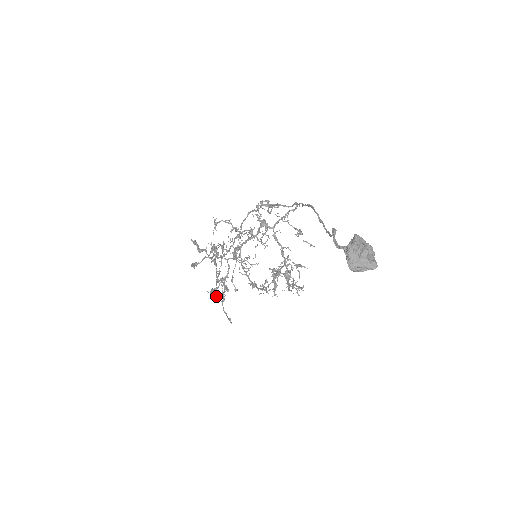
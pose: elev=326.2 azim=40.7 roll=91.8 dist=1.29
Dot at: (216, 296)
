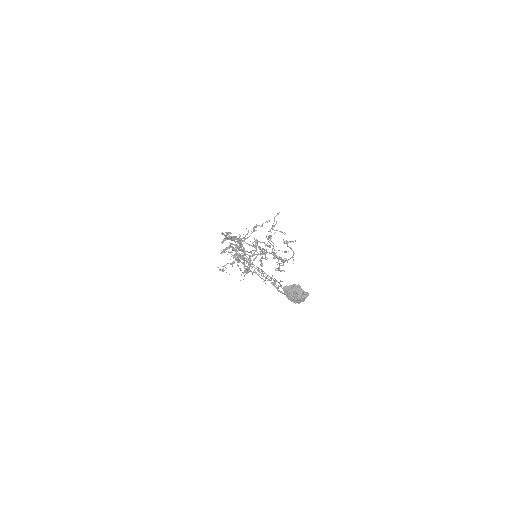
Dot at: occluded
